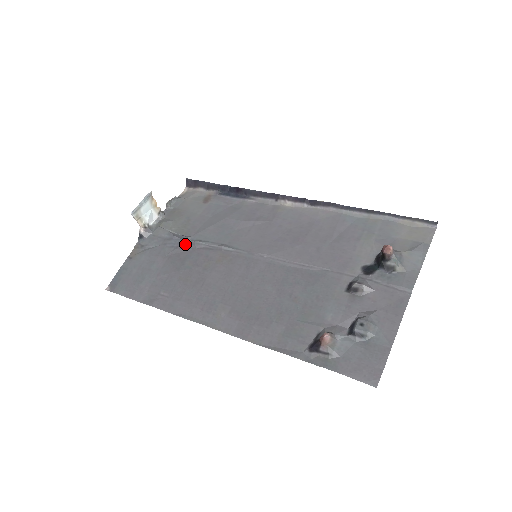
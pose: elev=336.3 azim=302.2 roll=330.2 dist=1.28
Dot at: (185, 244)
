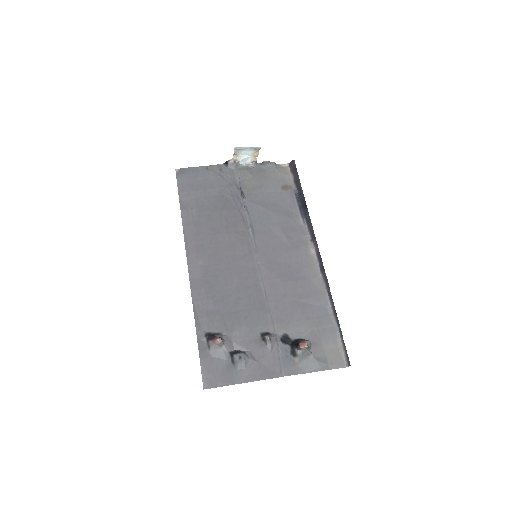
Dot at: (238, 200)
